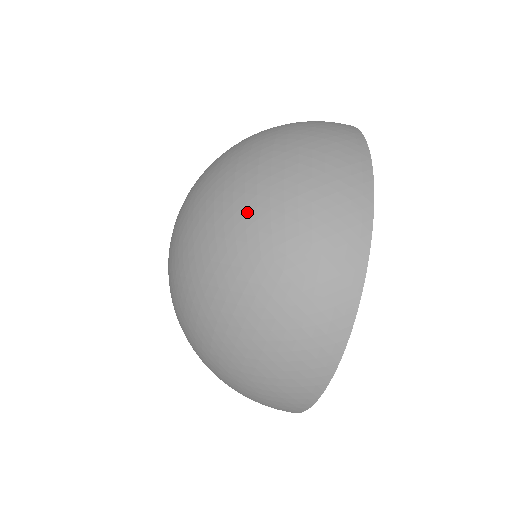
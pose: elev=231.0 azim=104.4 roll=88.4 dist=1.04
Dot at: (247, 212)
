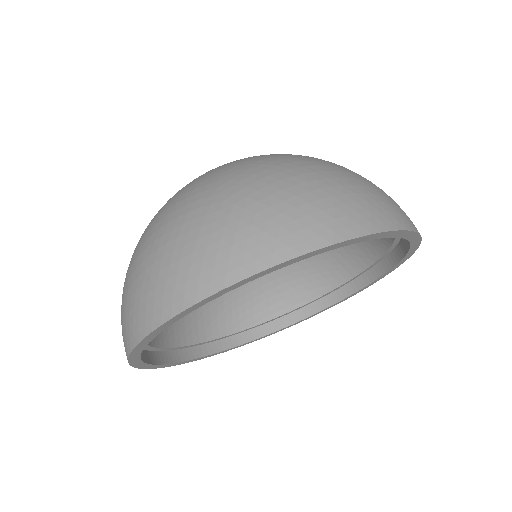
Dot at: (257, 167)
